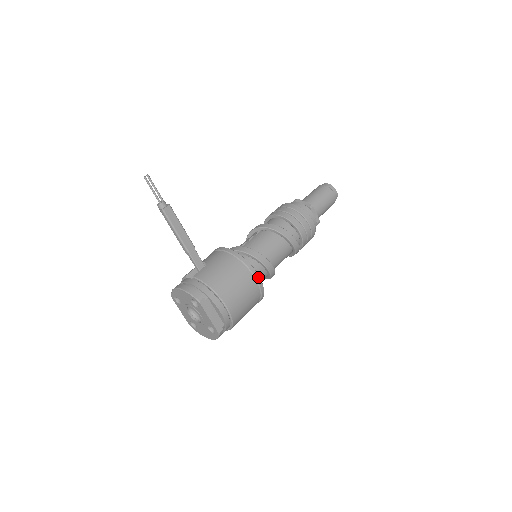
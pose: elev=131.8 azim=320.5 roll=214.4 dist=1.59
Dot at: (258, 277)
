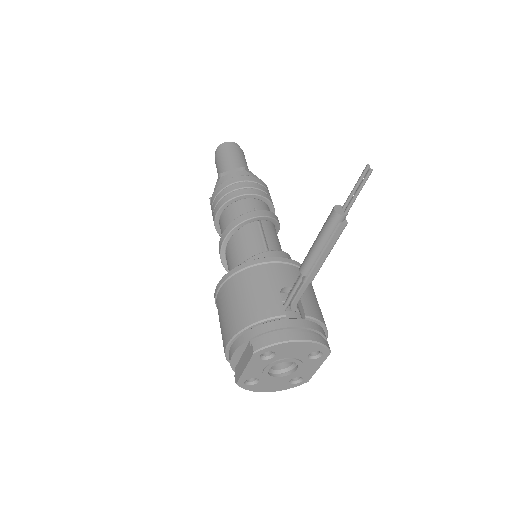
Dot at: occluded
